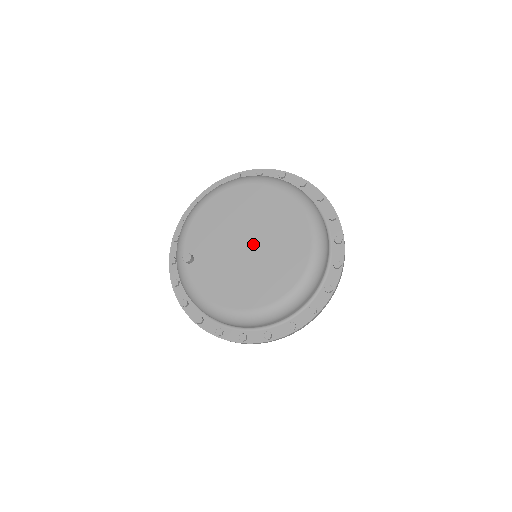
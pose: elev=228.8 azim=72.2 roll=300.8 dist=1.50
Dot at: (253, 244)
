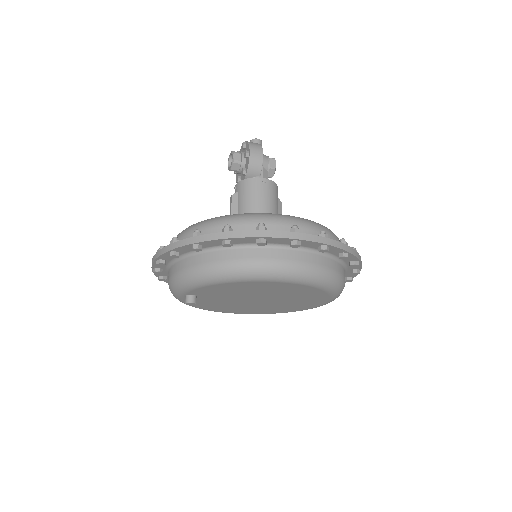
Dot at: (264, 302)
